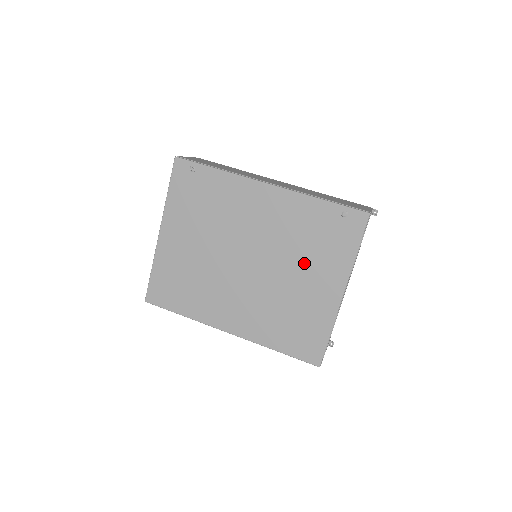
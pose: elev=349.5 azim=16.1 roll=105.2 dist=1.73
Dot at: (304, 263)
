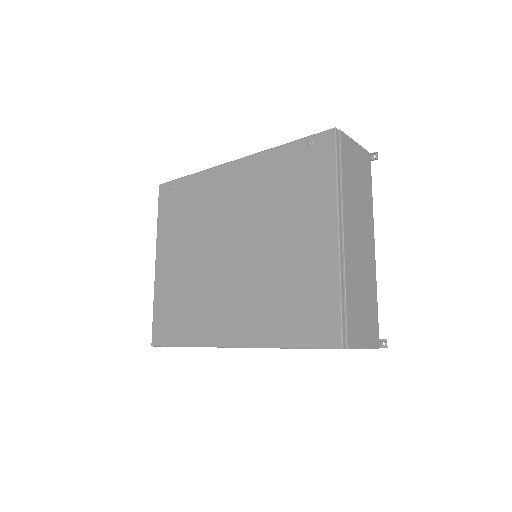
Dot at: (286, 220)
